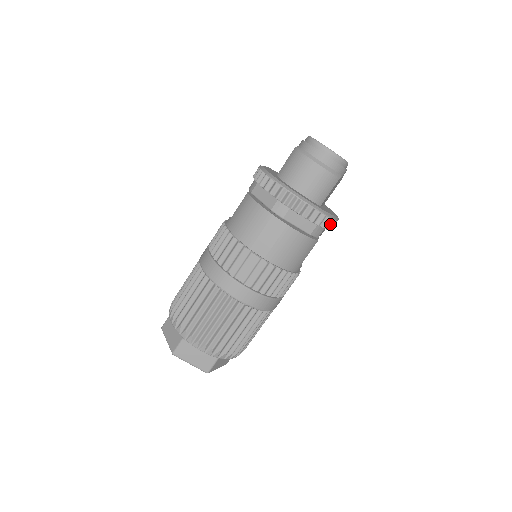
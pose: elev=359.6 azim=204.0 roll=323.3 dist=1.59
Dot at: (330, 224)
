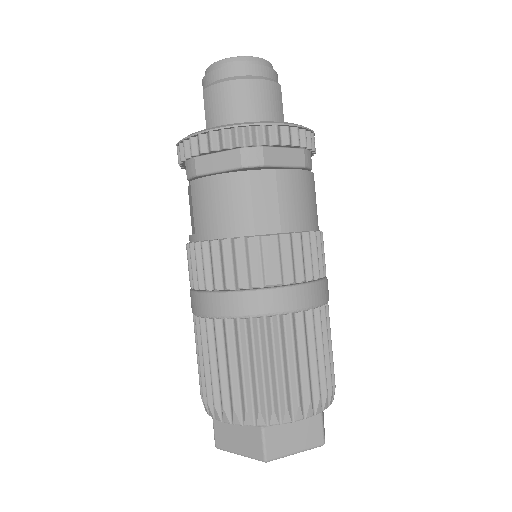
Dot at: (313, 142)
